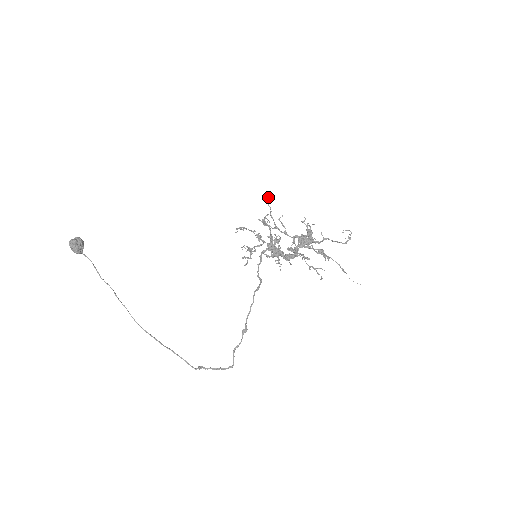
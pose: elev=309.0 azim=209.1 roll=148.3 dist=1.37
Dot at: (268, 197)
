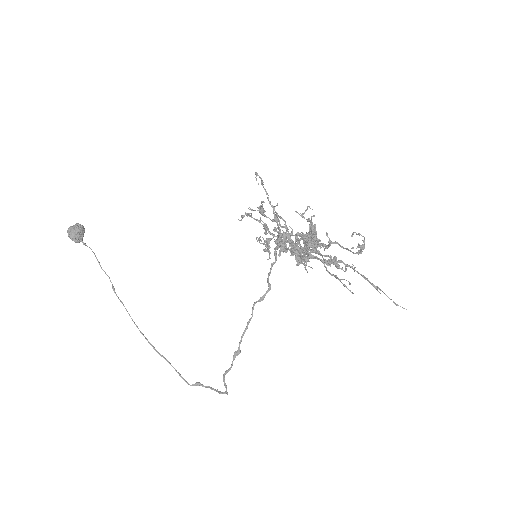
Dot at: (259, 176)
